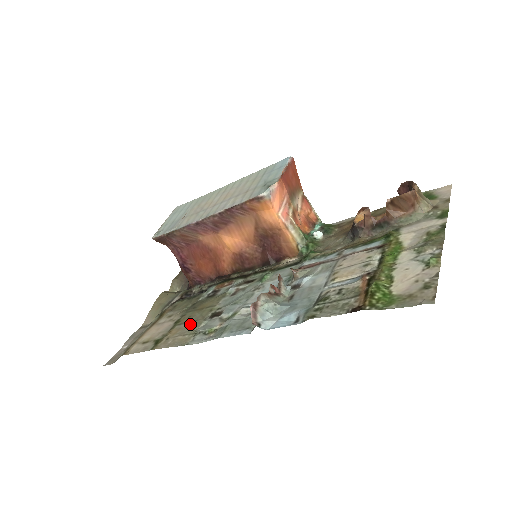
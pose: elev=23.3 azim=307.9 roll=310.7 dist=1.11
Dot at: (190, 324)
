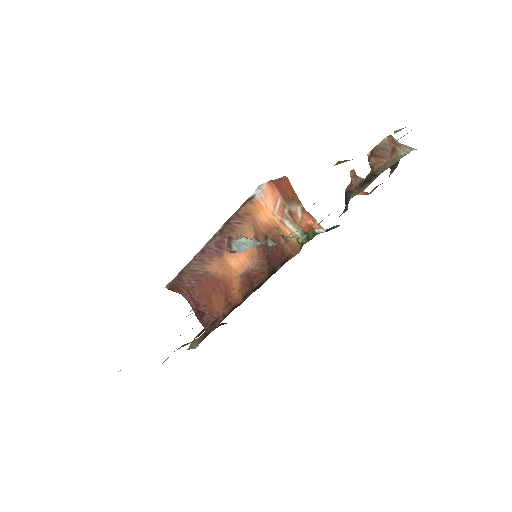
Dot at: occluded
